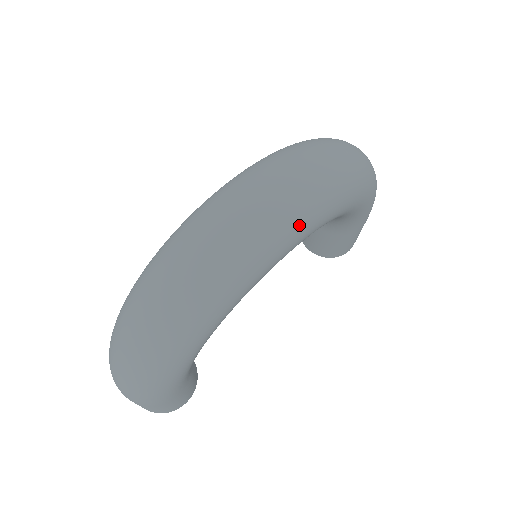
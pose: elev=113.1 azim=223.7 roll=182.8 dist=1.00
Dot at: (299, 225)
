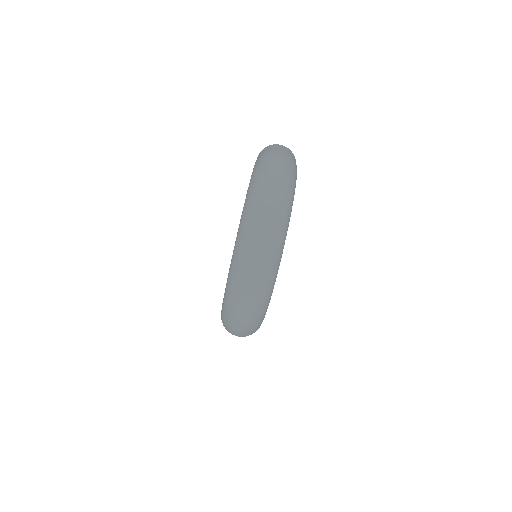
Dot at: (274, 278)
